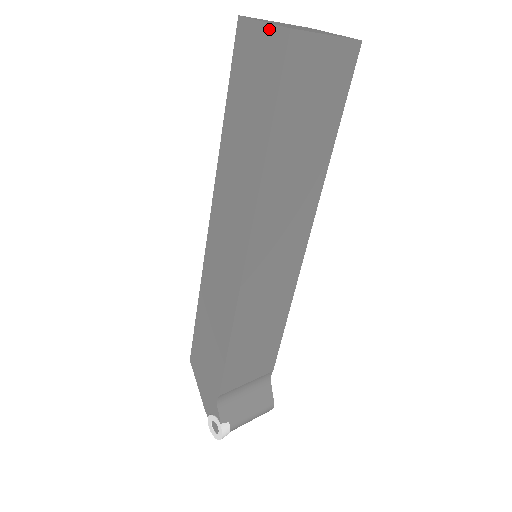
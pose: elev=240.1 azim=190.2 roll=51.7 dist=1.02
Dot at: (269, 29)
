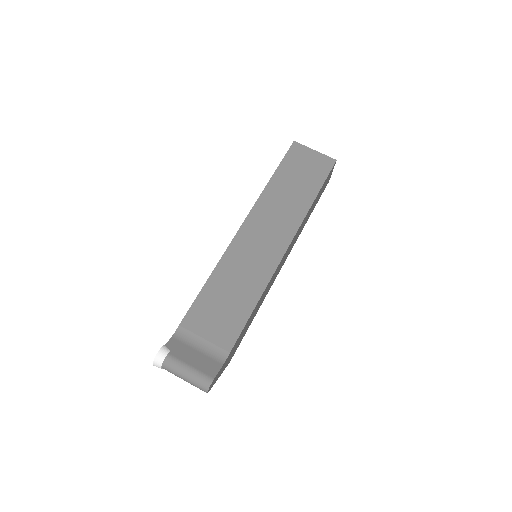
Dot at: occluded
